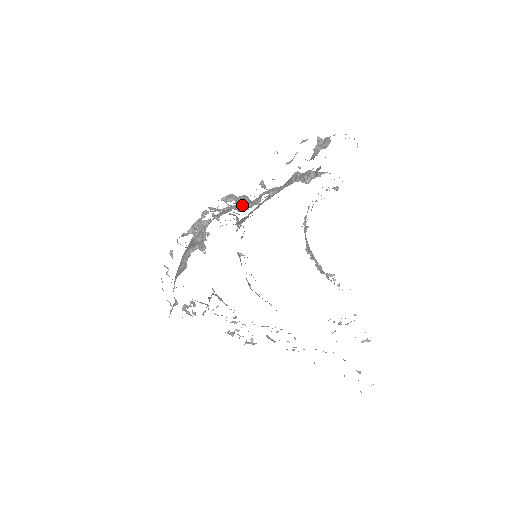
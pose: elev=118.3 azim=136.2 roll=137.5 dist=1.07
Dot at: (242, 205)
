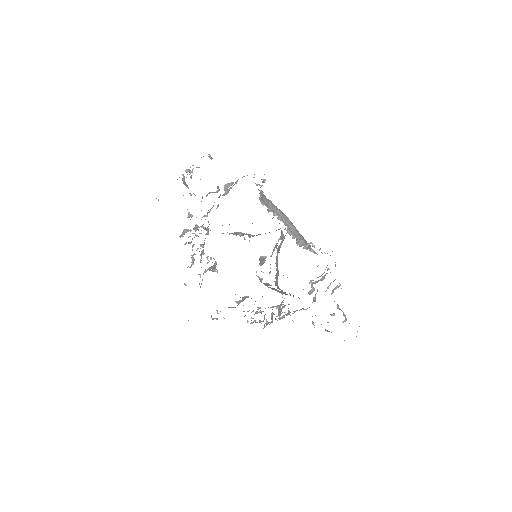
Dot at: (208, 230)
